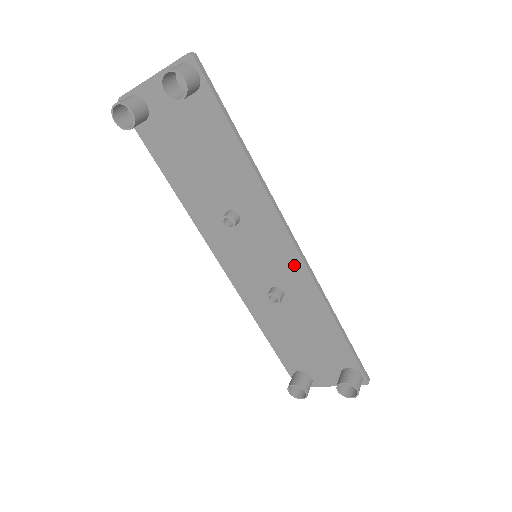
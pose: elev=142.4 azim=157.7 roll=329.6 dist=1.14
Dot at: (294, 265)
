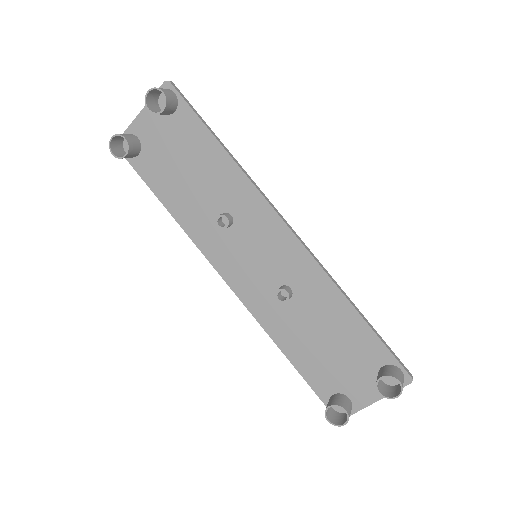
Dot at: (293, 251)
